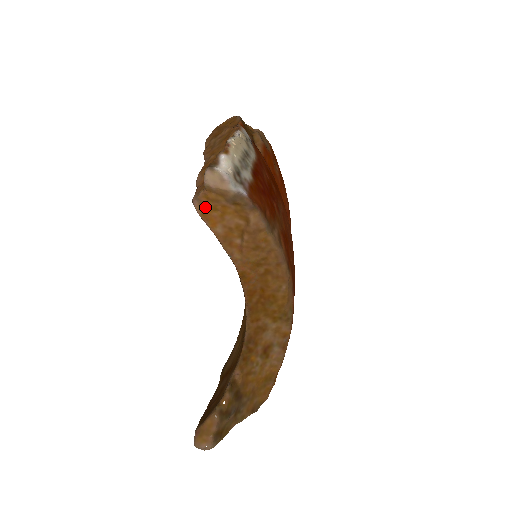
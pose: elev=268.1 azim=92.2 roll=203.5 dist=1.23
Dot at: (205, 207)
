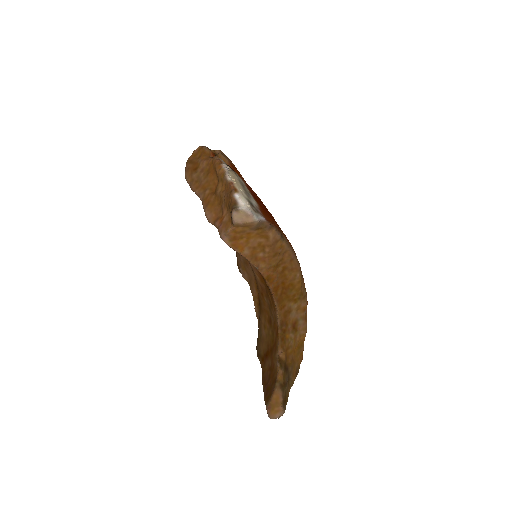
Dot at: (234, 239)
